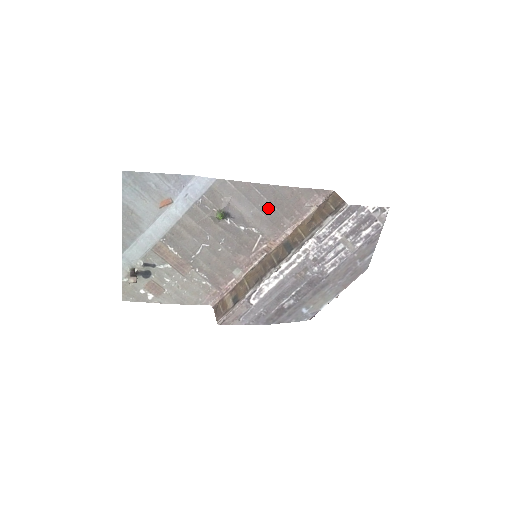
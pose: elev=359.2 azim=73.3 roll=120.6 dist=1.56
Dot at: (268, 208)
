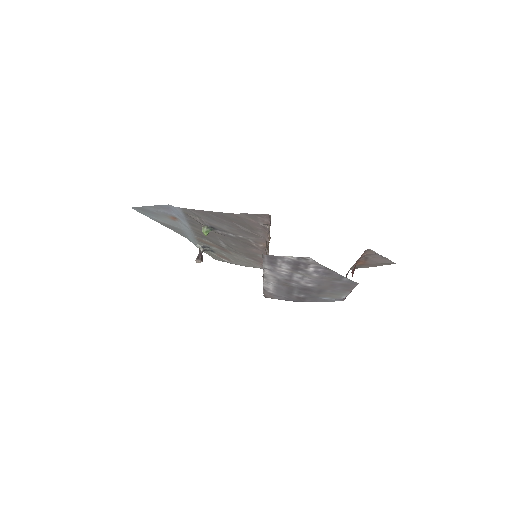
Dot at: (233, 225)
